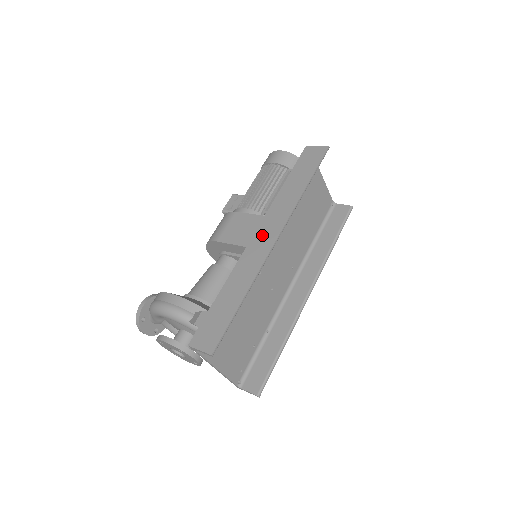
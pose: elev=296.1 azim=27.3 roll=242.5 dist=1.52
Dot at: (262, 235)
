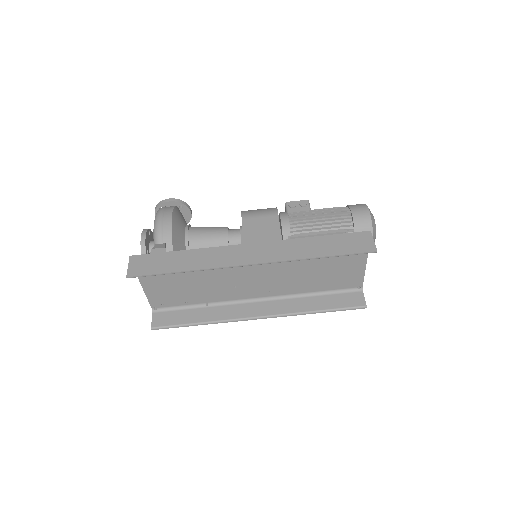
Dot at: (251, 250)
